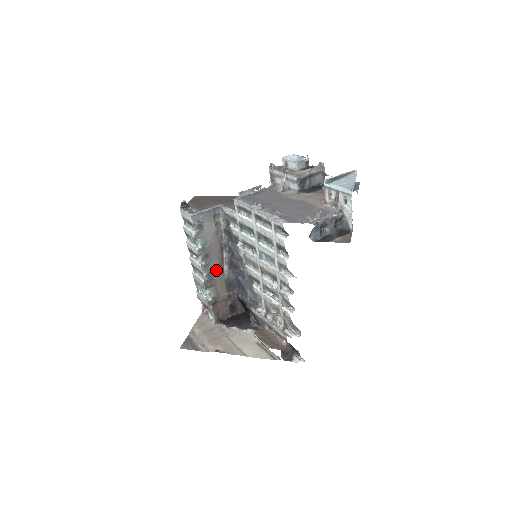
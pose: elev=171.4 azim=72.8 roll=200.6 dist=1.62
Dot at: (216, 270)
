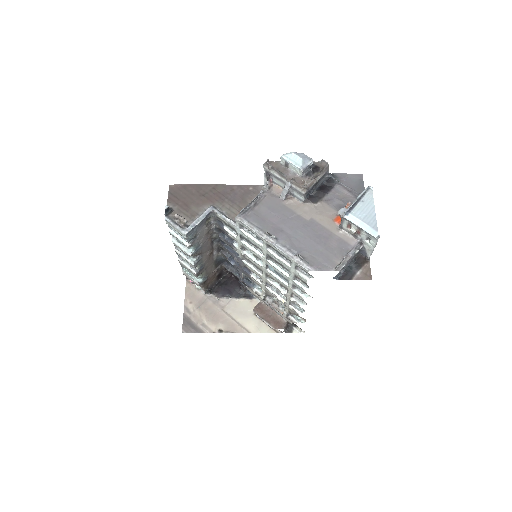
Dot at: (207, 259)
